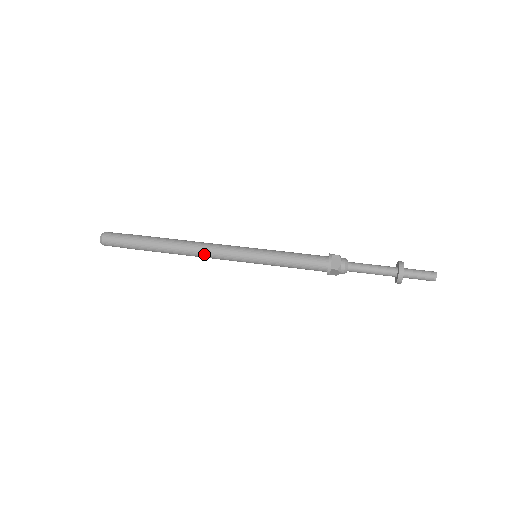
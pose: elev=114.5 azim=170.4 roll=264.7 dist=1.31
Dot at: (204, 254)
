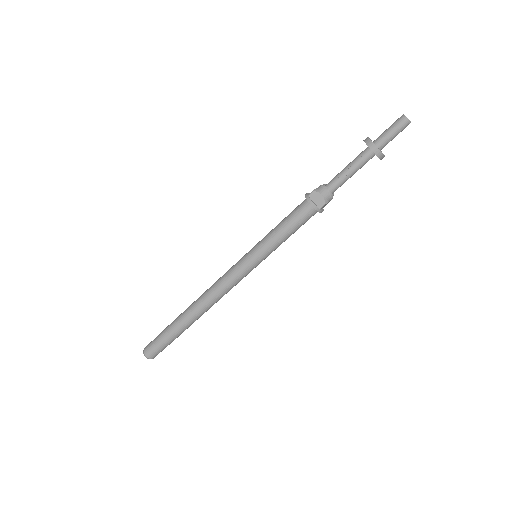
Dot at: (214, 288)
